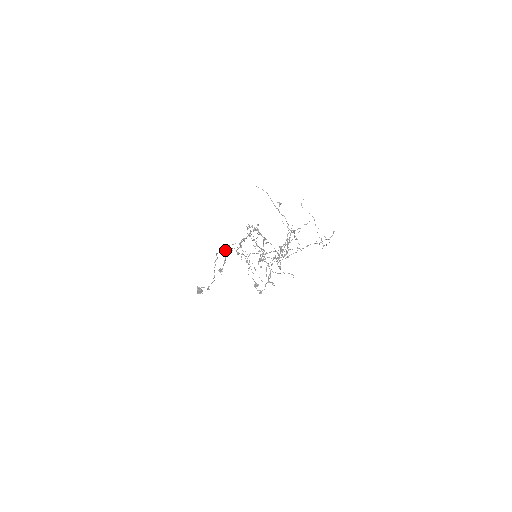
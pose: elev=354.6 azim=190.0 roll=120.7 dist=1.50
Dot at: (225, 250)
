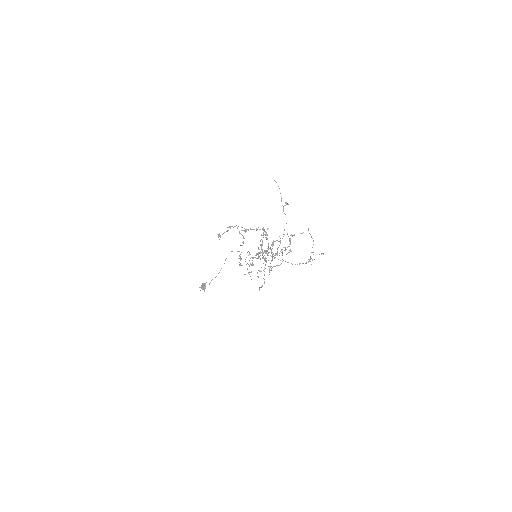
Dot at: (231, 226)
